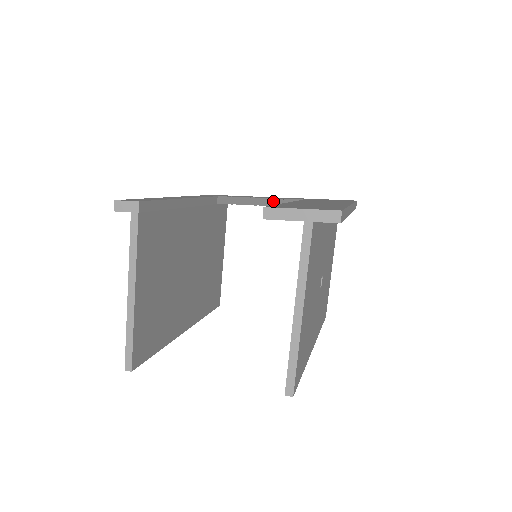
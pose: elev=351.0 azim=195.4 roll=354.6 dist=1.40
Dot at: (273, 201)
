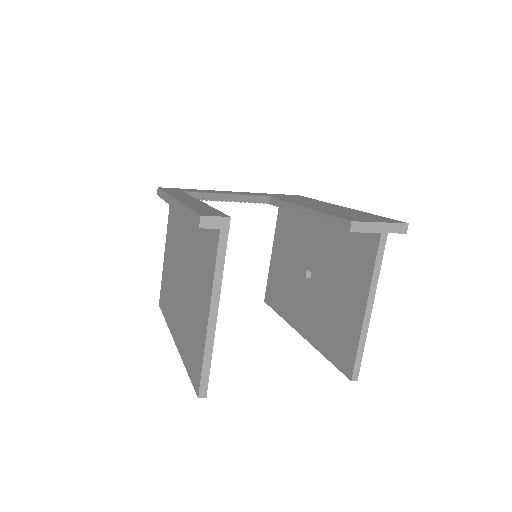
Dot at: (237, 197)
